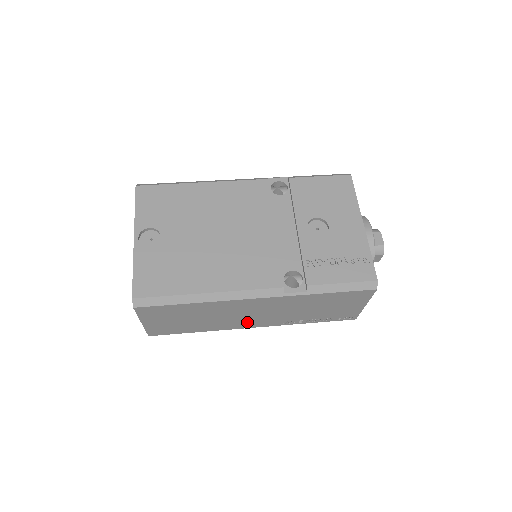
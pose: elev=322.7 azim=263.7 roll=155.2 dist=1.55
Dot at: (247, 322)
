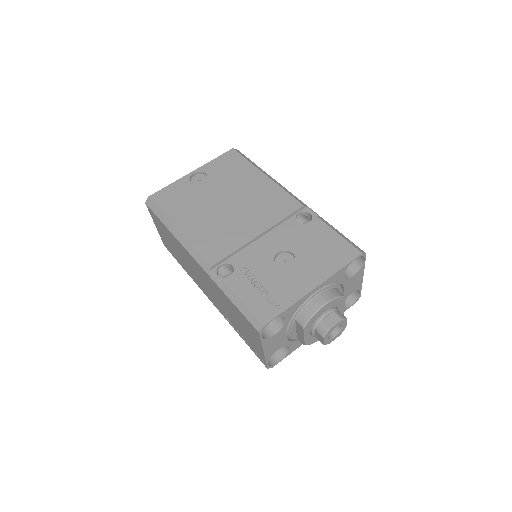
Dot at: (203, 287)
